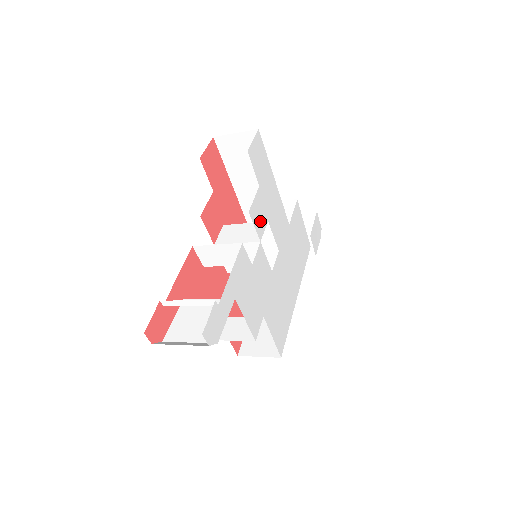
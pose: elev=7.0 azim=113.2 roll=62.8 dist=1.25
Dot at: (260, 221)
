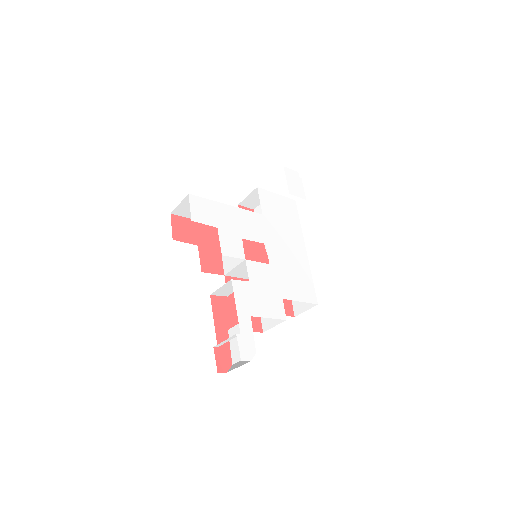
Dot at: (235, 248)
